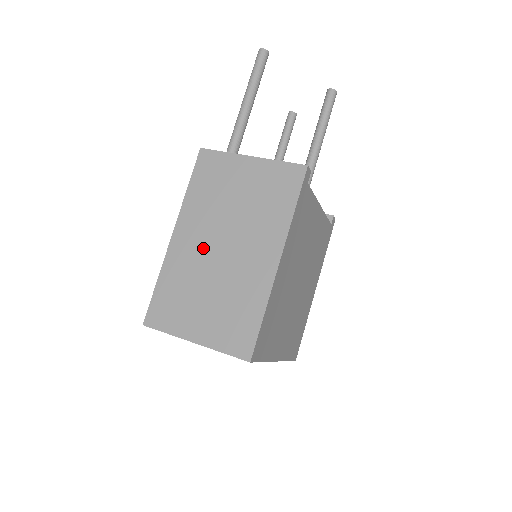
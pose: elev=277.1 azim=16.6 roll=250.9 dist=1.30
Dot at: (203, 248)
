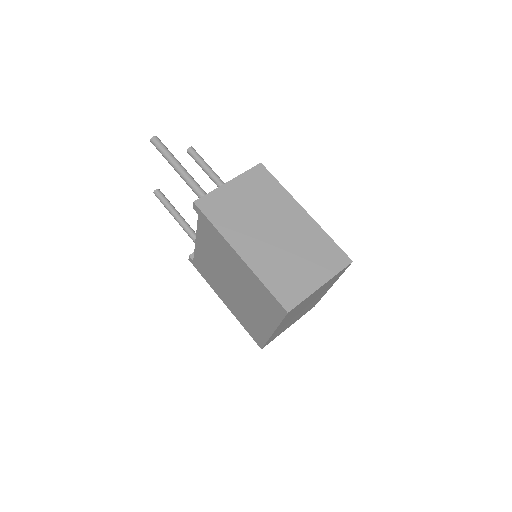
Dot at: (264, 243)
